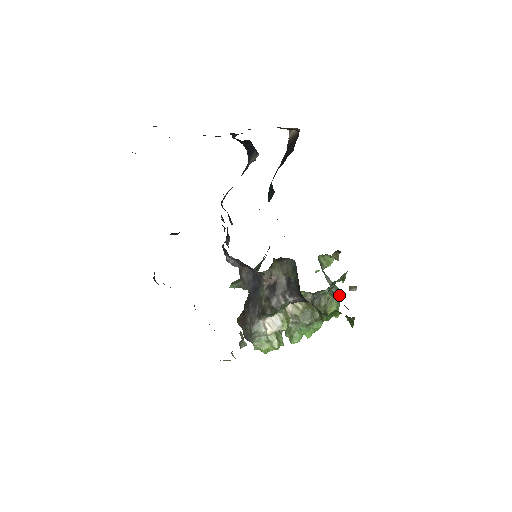
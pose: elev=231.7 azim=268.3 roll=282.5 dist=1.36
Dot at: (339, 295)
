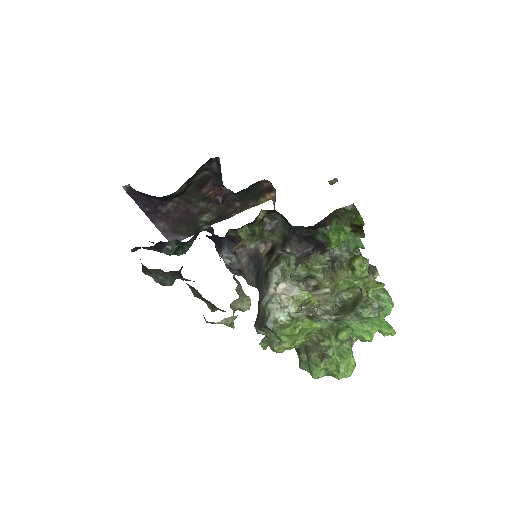
Dot at: (370, 265)
